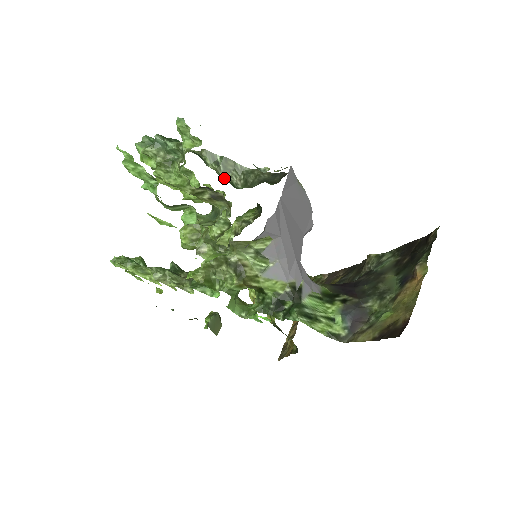
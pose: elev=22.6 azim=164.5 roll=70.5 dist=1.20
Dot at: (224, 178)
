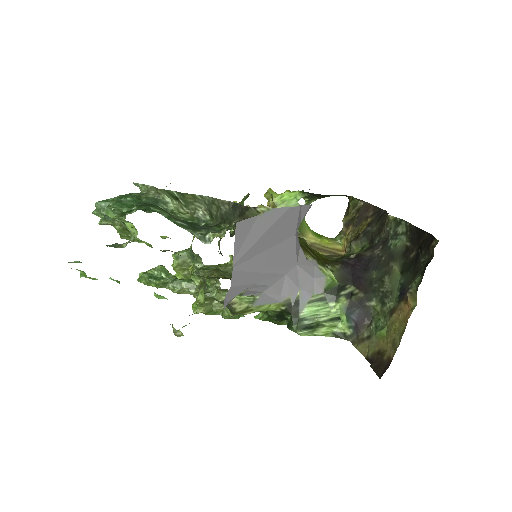
Dot at: (189, 211)
